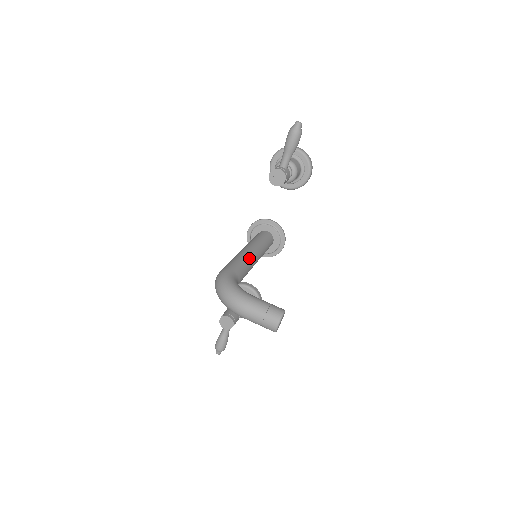
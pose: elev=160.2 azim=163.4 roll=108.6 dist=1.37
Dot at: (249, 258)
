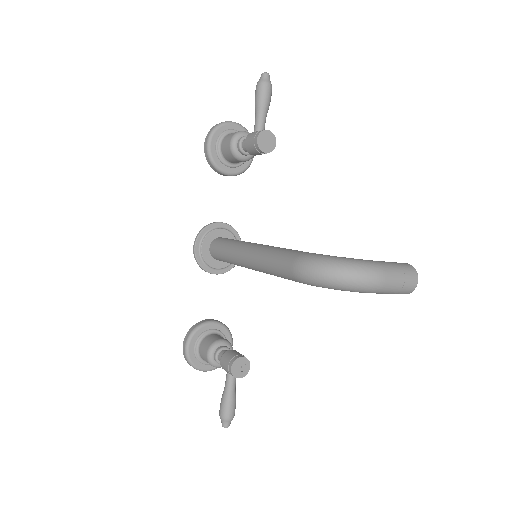
Dot at: occluded
